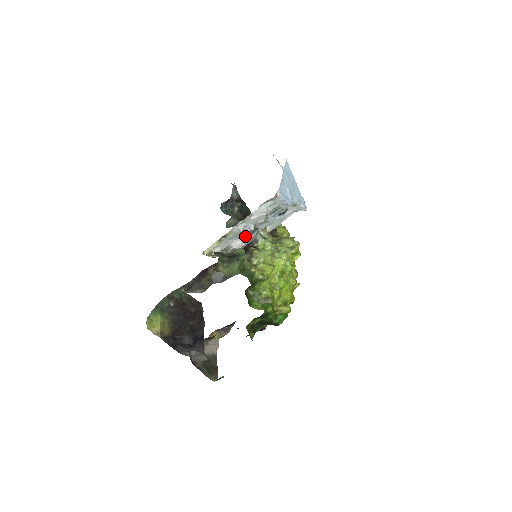
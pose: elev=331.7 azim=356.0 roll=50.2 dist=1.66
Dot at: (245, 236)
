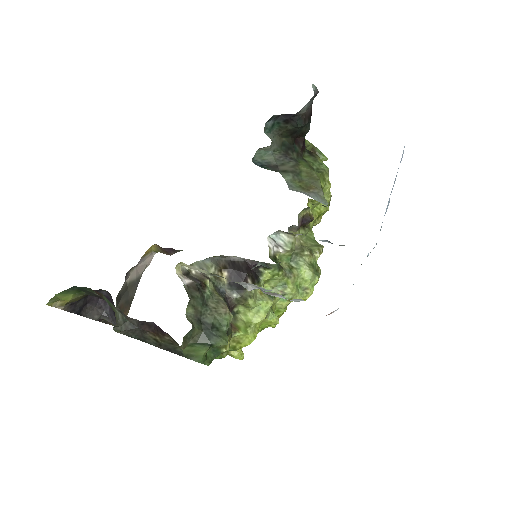
Dot at: (254, 267)
